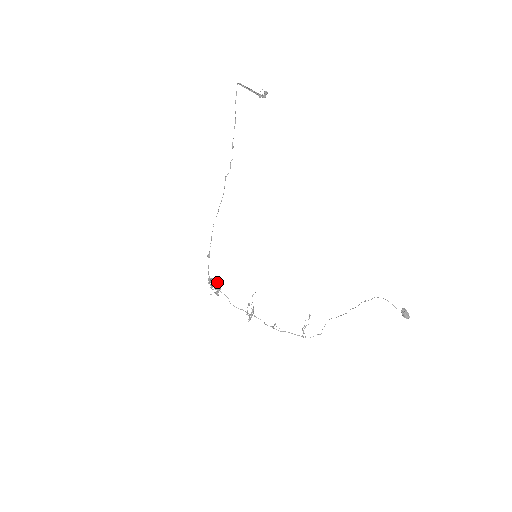
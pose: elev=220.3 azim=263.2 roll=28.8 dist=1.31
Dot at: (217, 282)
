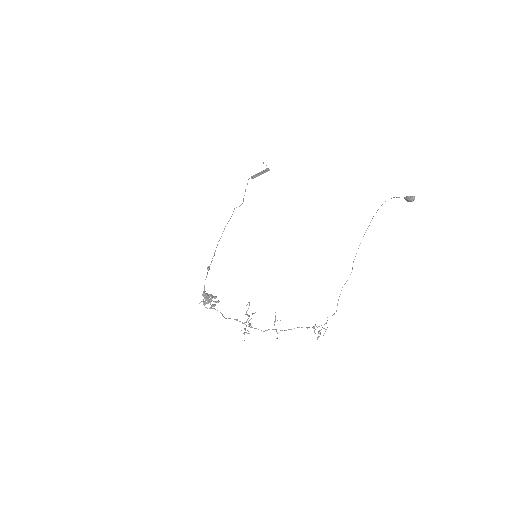
Dot at: occluded
